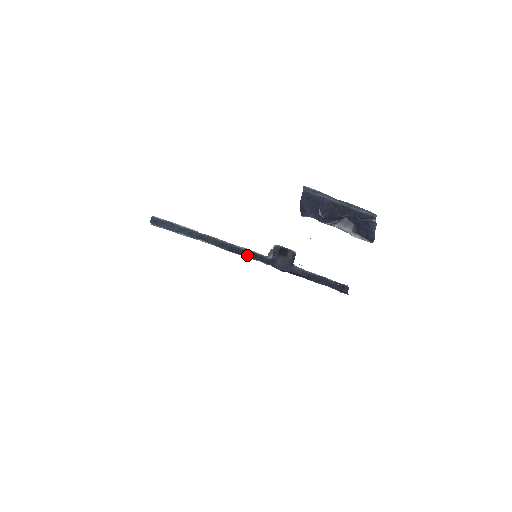
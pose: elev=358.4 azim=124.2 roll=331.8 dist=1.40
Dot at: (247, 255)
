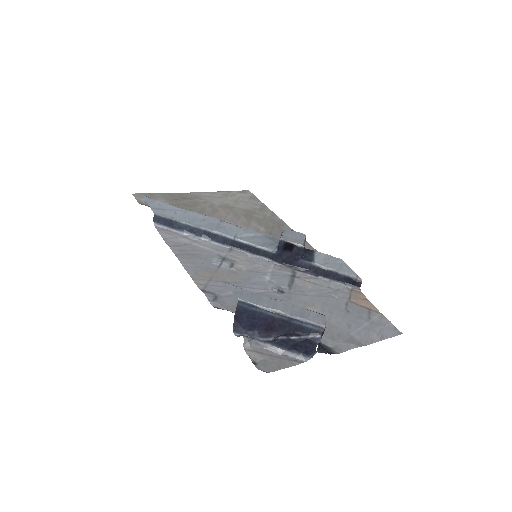
Dot at: (249, 250)
